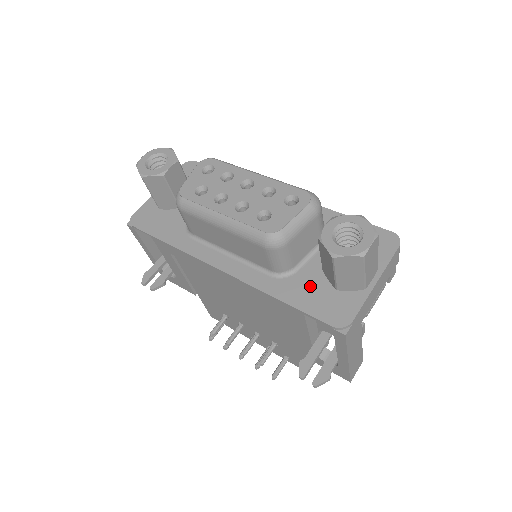
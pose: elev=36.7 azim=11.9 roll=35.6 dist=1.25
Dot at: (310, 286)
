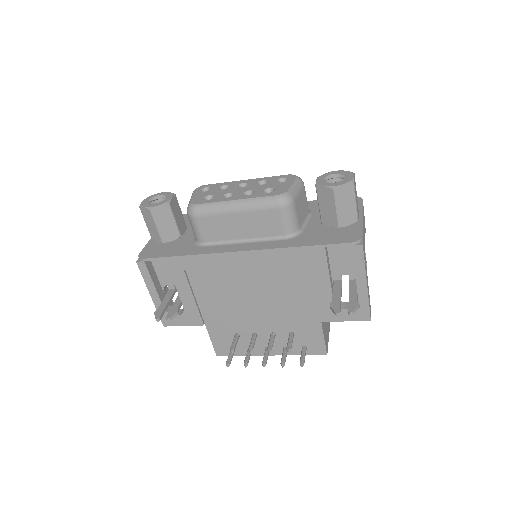
Dot at: (318, 233)
